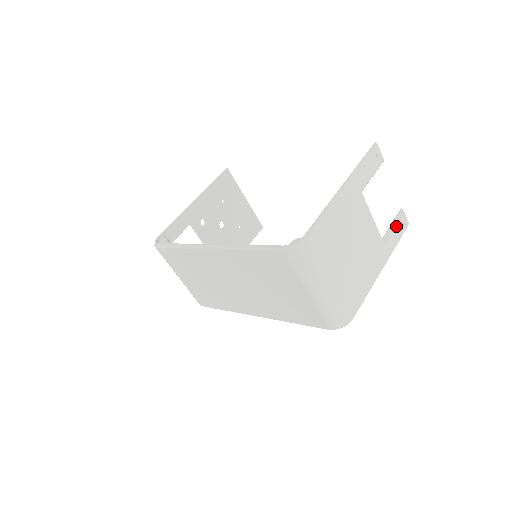
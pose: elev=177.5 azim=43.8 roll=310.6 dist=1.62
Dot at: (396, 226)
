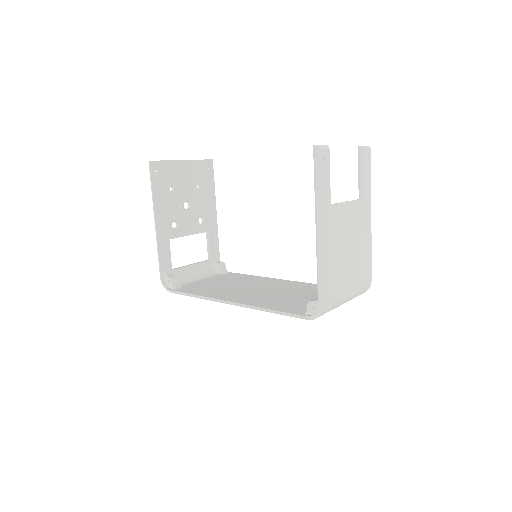
Dot at: (364, 172)
